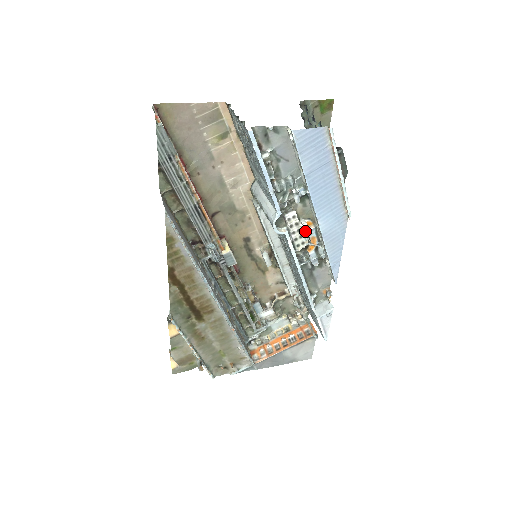
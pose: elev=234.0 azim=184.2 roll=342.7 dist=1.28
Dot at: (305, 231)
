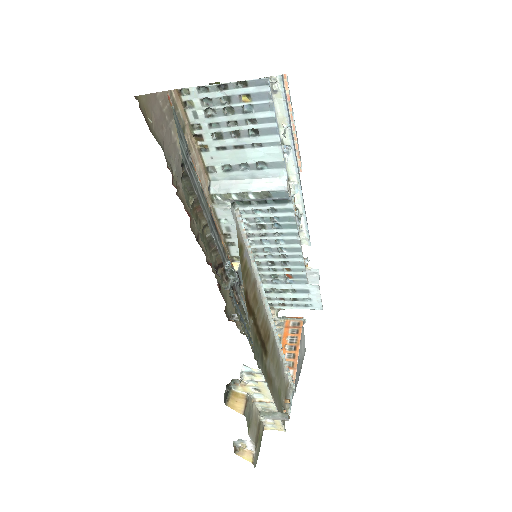
Dot at: (296, 191)
